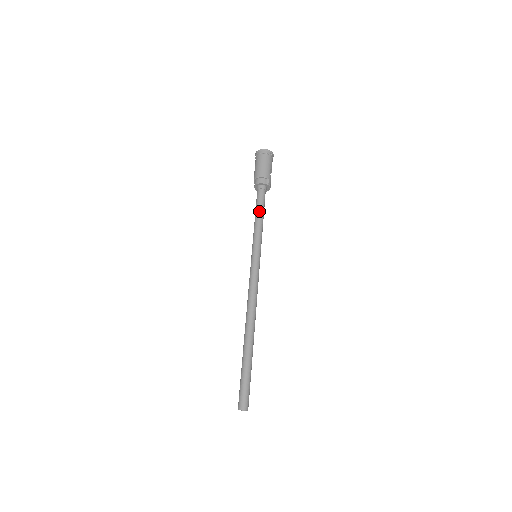
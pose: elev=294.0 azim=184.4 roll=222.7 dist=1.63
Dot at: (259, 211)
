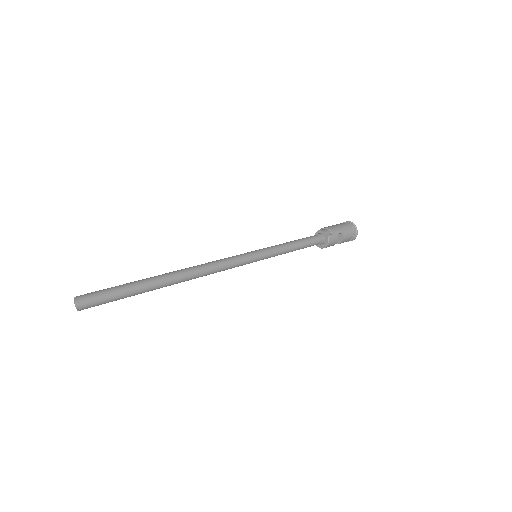
Dot at: (298, 240)
